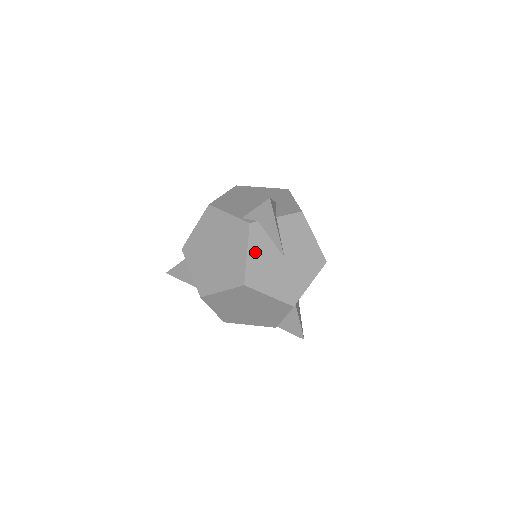
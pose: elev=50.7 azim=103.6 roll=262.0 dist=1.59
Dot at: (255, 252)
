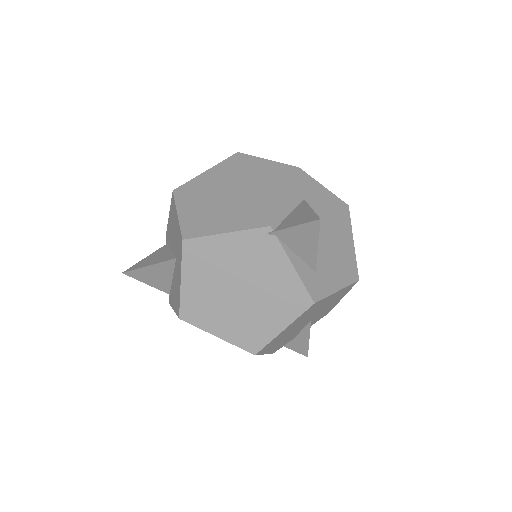
Dot at: occluded
